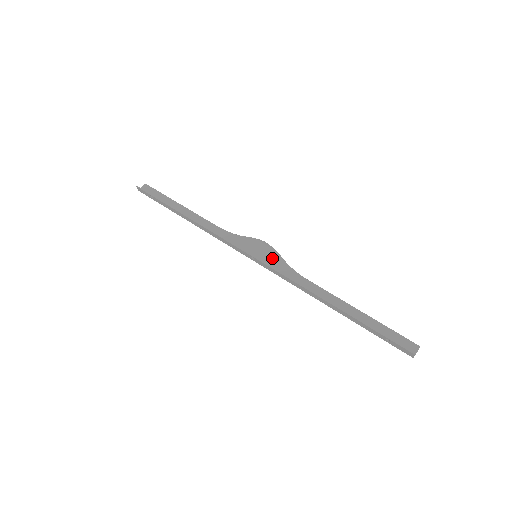
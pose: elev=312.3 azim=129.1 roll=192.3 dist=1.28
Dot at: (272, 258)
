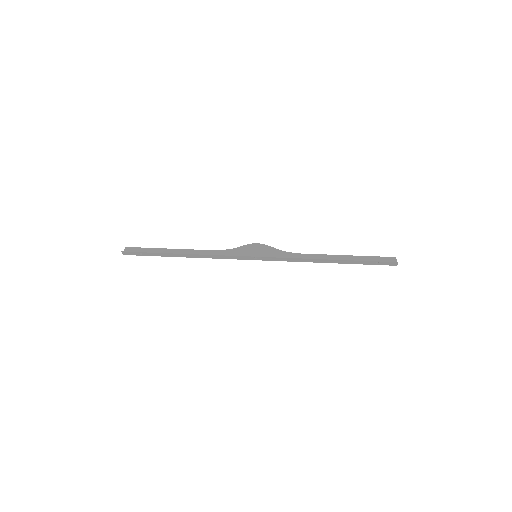
Dot at: (268, 252)
